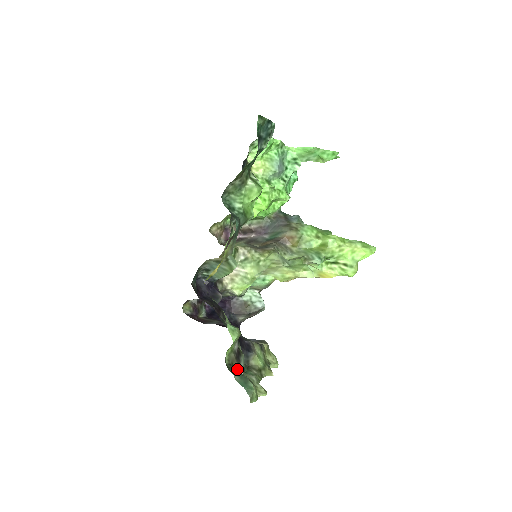
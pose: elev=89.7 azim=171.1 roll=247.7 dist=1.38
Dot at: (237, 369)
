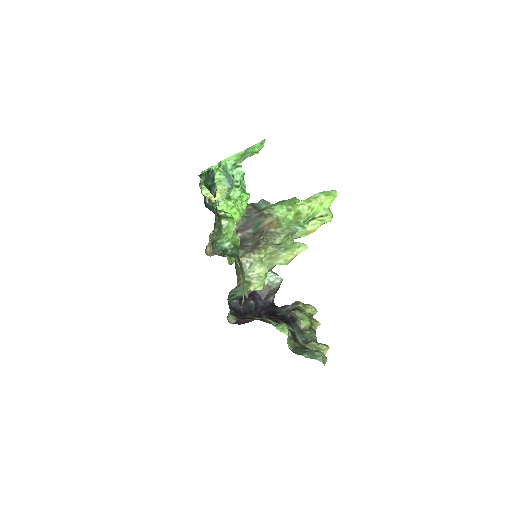
Dot at: (301, 349)
